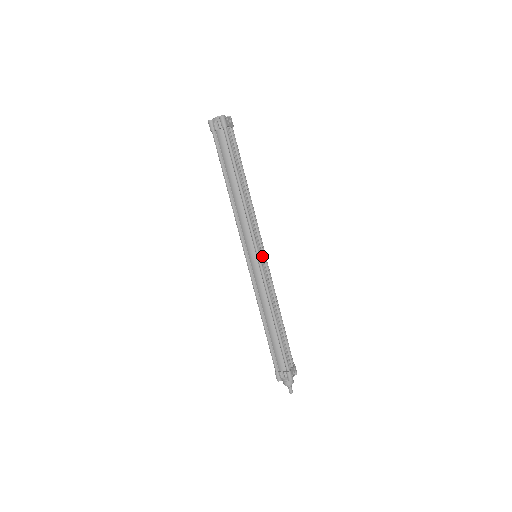
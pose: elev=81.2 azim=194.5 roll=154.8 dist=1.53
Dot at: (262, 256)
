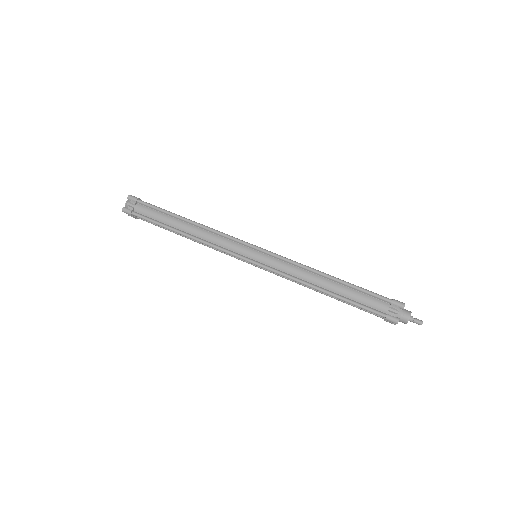
Dot at: (259, 247)
